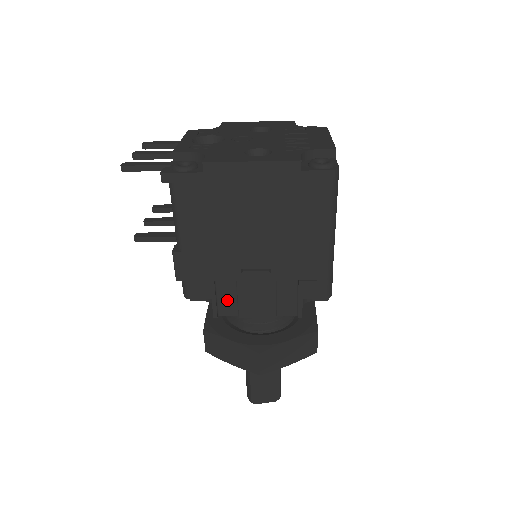
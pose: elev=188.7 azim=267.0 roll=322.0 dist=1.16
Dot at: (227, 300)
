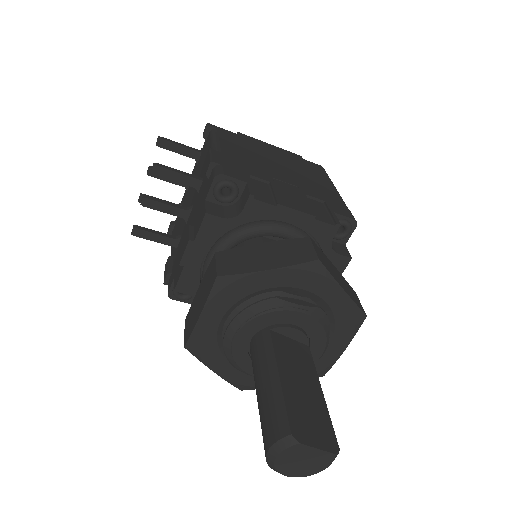
Dot at: (262, 192)
